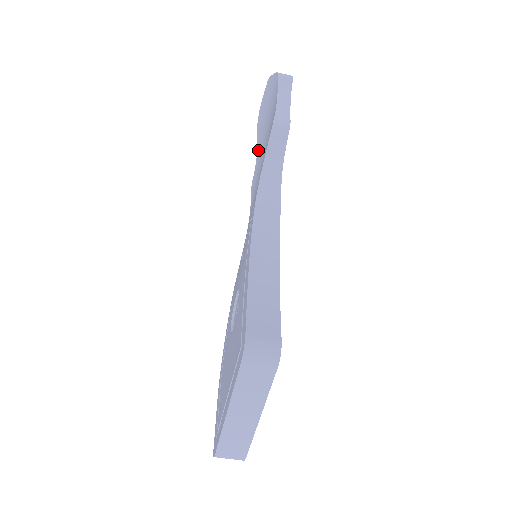
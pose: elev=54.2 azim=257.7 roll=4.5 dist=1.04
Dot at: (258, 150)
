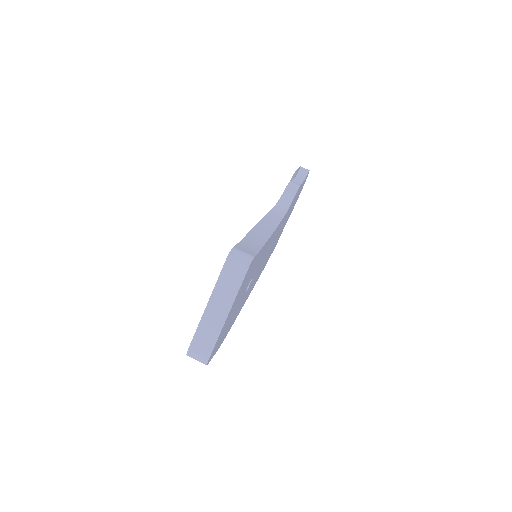
Dot at: occluded
